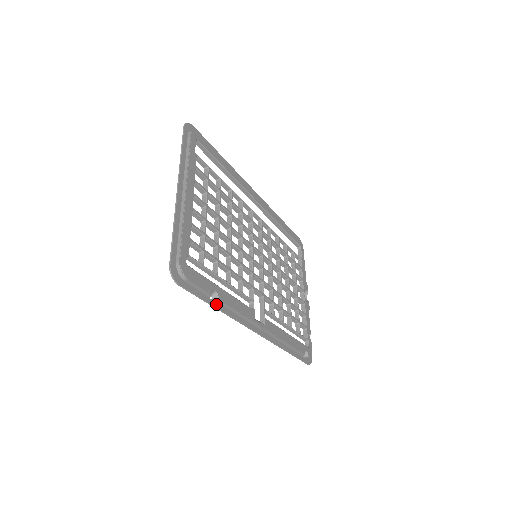
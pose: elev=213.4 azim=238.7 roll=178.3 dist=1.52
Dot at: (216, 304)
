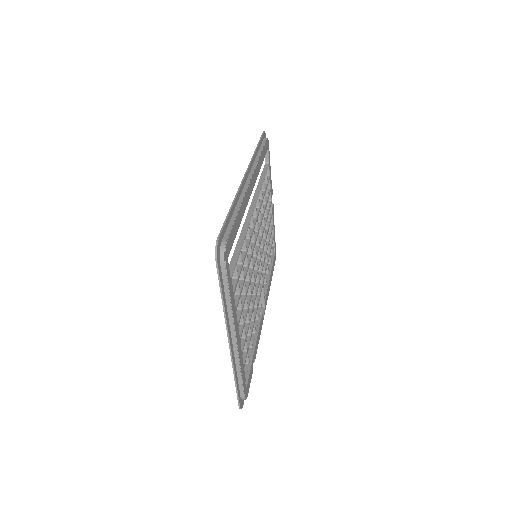
Dot at: occluded
